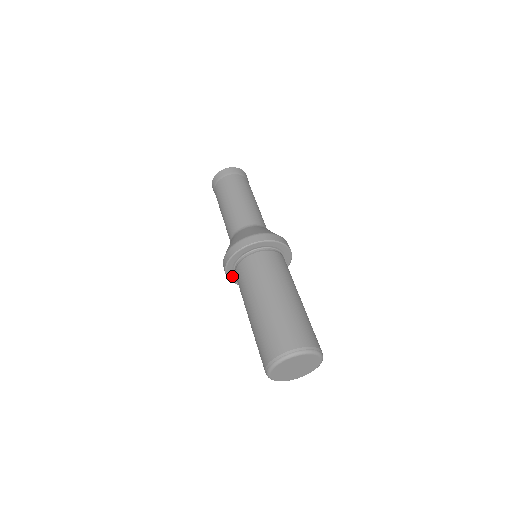
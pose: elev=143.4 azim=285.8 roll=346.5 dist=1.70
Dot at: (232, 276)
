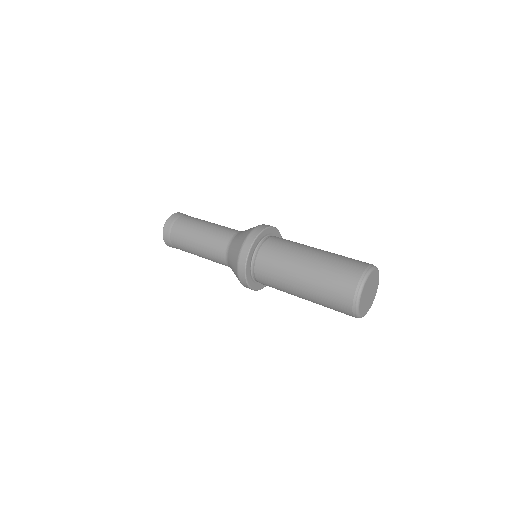
Dot at: (256, 286)
